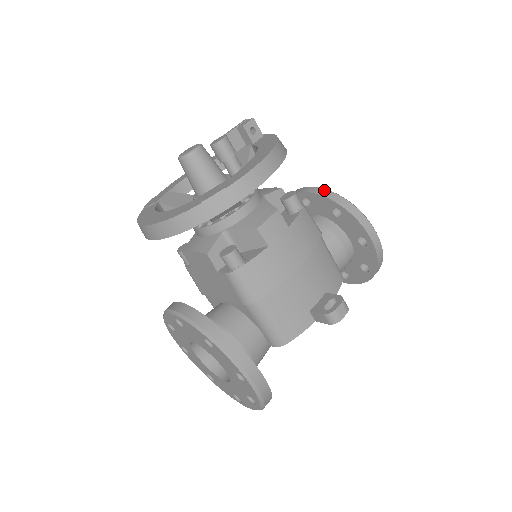
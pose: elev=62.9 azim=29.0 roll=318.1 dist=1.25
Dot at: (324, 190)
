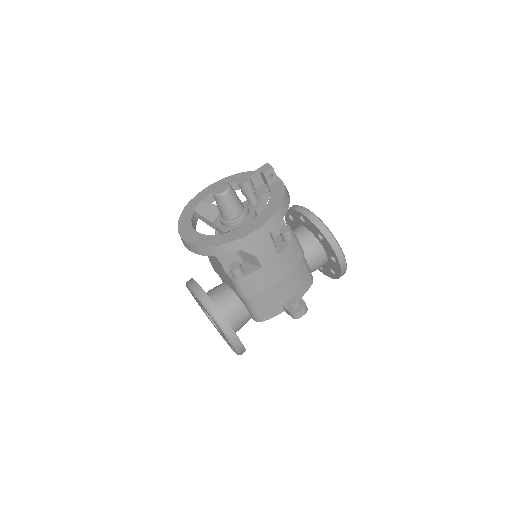
Dot at: (316, 218)
